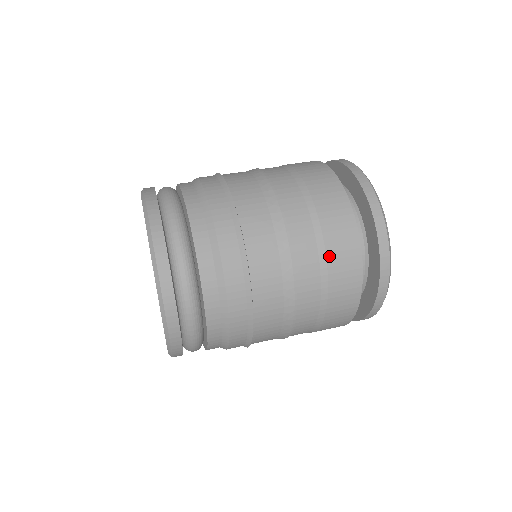
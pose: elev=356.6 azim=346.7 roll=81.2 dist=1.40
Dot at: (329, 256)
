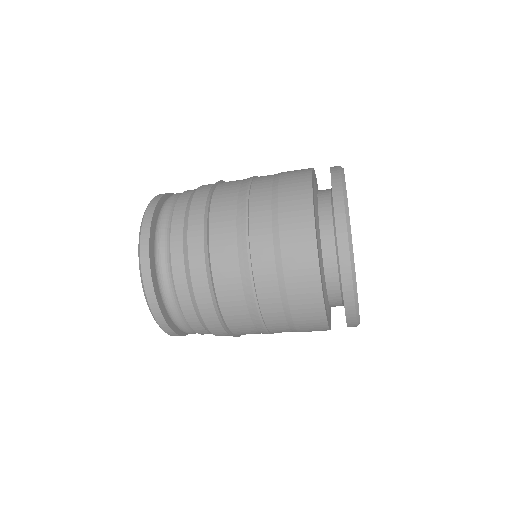
Dot at: (281, 186)
